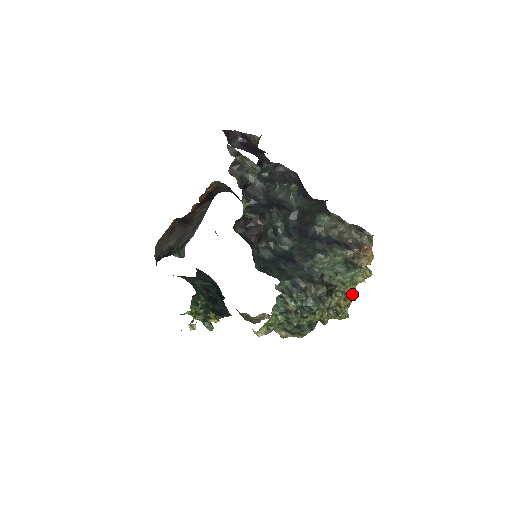
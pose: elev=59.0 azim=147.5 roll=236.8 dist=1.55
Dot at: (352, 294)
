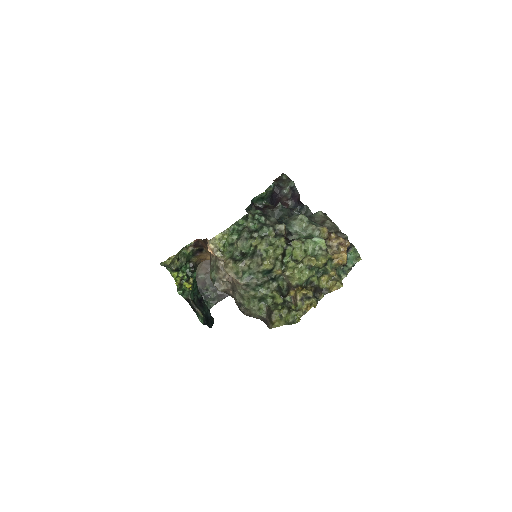
Dot at: occluded
